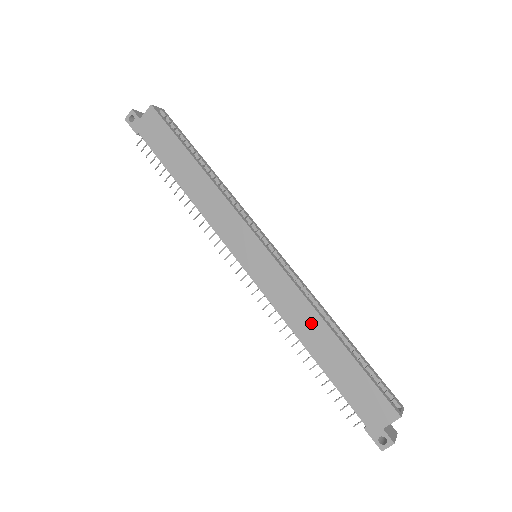
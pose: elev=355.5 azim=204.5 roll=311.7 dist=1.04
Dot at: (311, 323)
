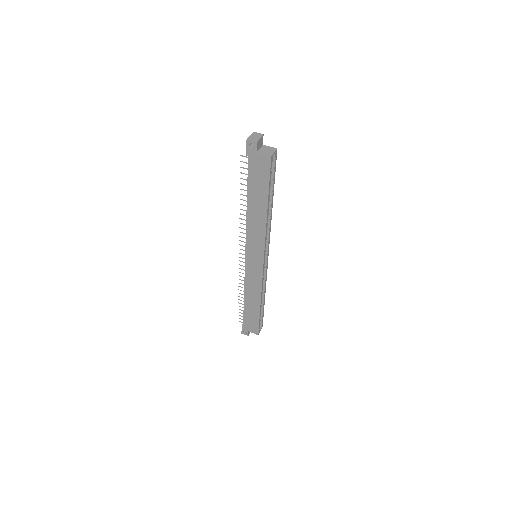
Dot at: (255, 296)
